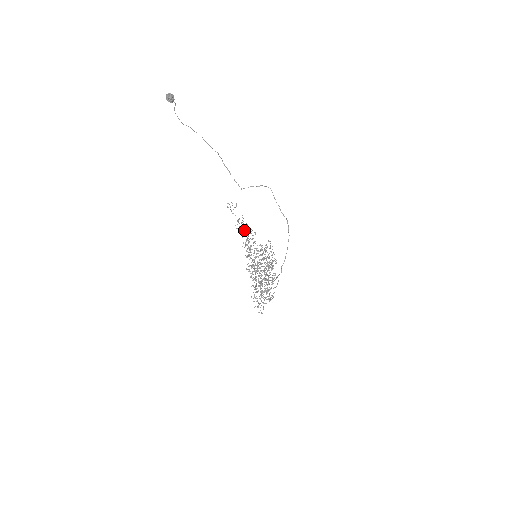
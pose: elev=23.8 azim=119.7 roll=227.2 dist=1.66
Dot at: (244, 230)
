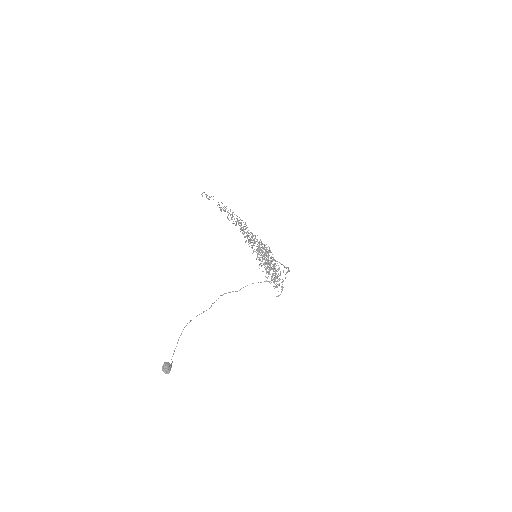
Dot at: occluded
